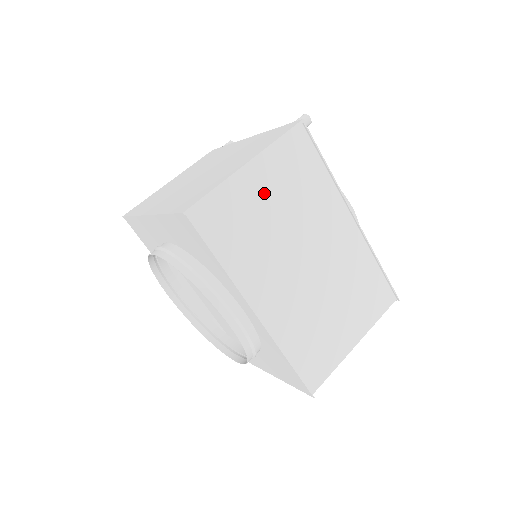
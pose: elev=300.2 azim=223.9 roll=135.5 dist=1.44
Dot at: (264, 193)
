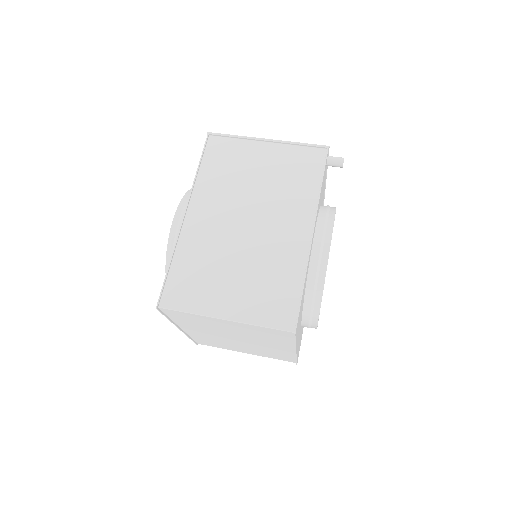
Dot at: (262, 162)
